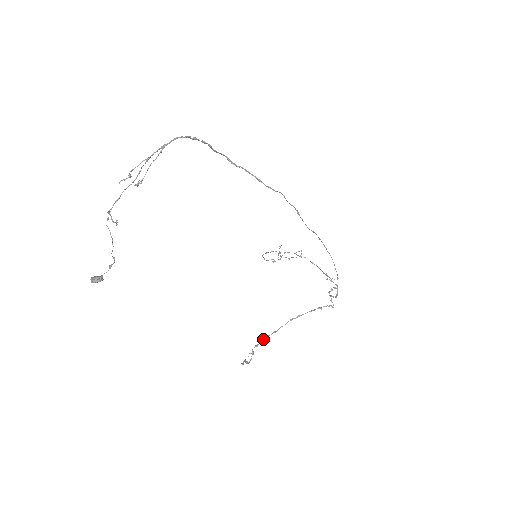
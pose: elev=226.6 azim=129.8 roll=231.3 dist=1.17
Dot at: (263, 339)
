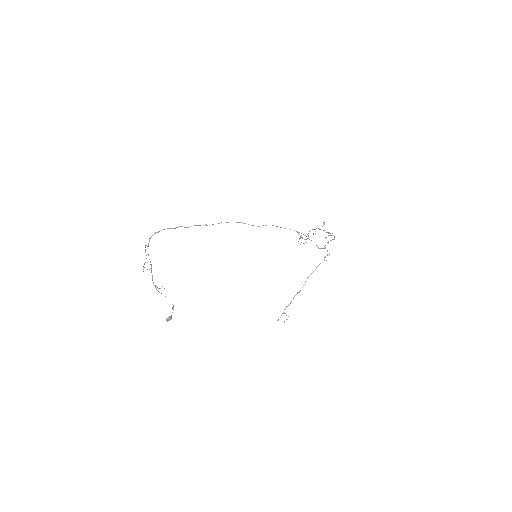
Dot at: (291, 301)
